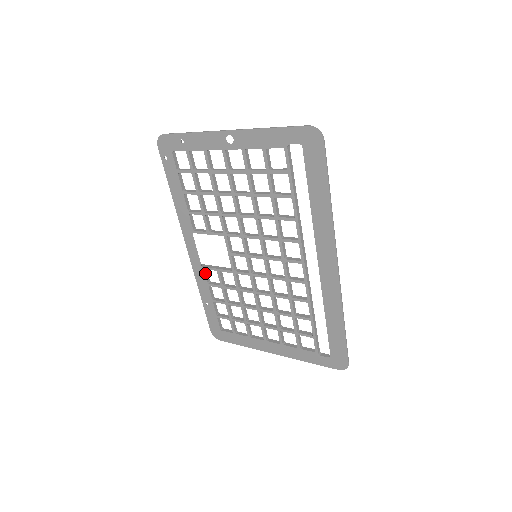
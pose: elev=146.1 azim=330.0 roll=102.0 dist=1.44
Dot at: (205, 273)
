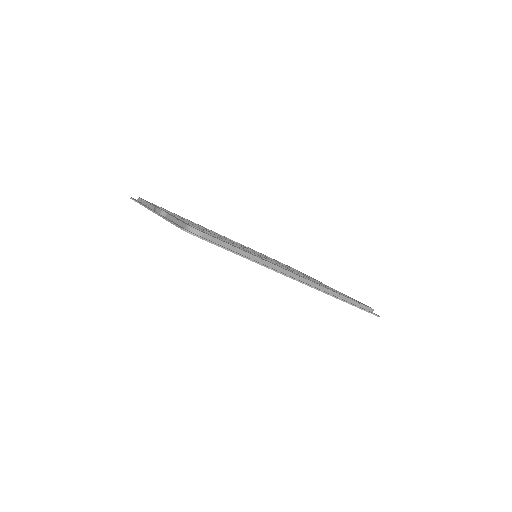
Dot at: occluded
